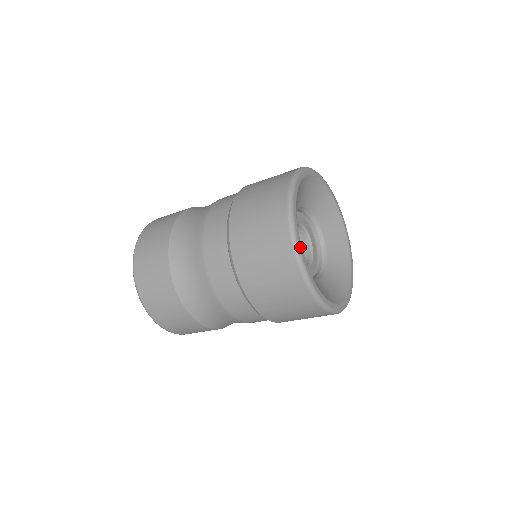
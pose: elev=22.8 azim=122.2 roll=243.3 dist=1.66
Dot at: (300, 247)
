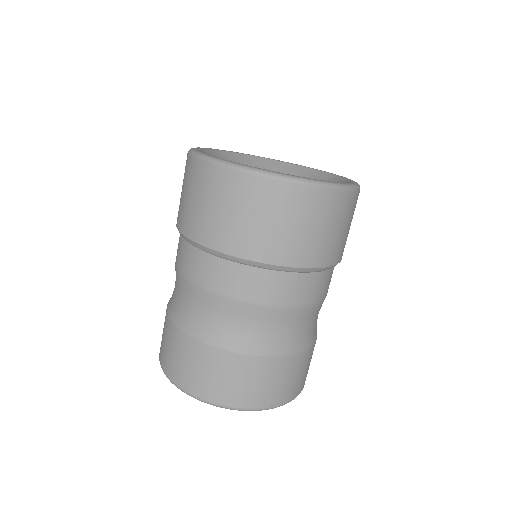
Dot at: (246, 166)
